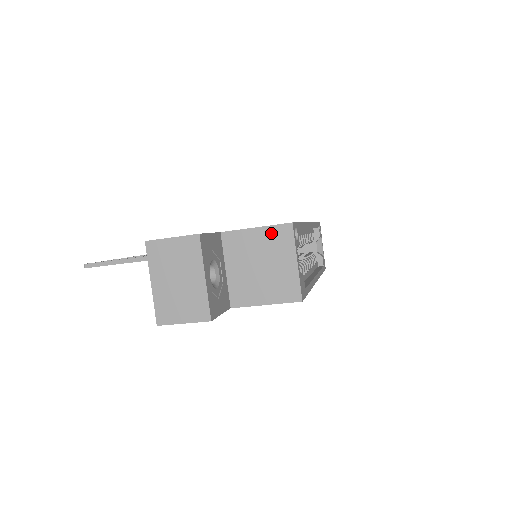
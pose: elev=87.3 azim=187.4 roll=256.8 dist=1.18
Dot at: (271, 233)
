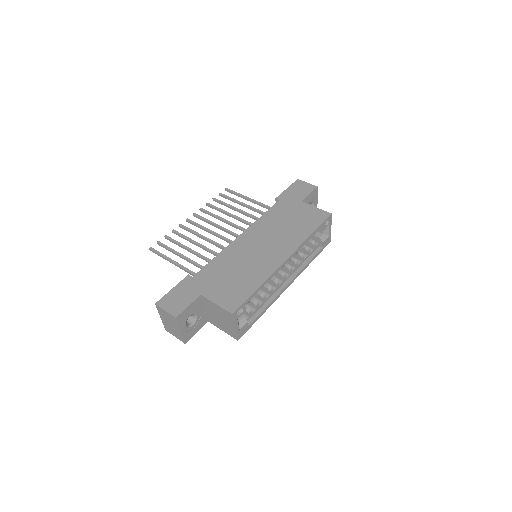
Dot at: (223, 311)
